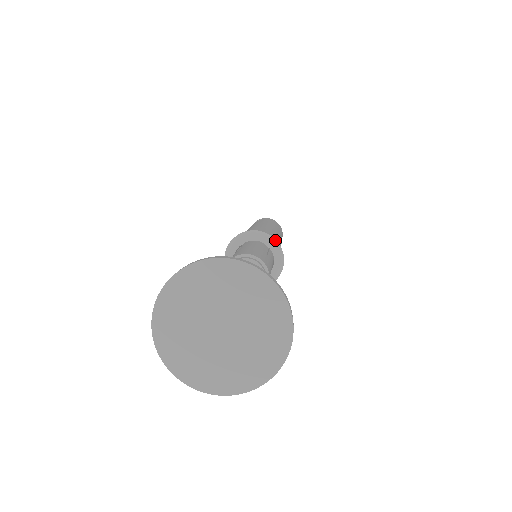
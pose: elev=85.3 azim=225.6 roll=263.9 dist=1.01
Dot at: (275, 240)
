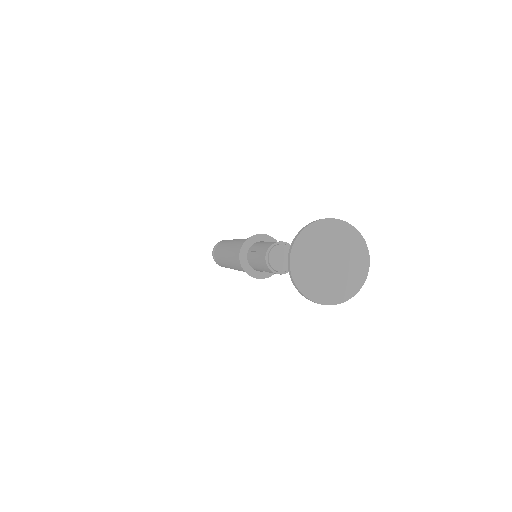
Dot at: (266, 235)
